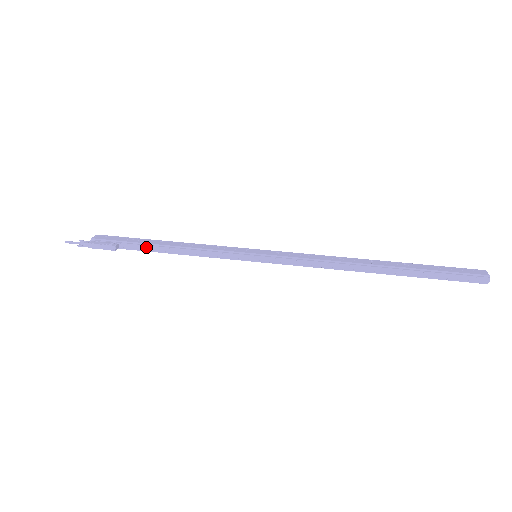
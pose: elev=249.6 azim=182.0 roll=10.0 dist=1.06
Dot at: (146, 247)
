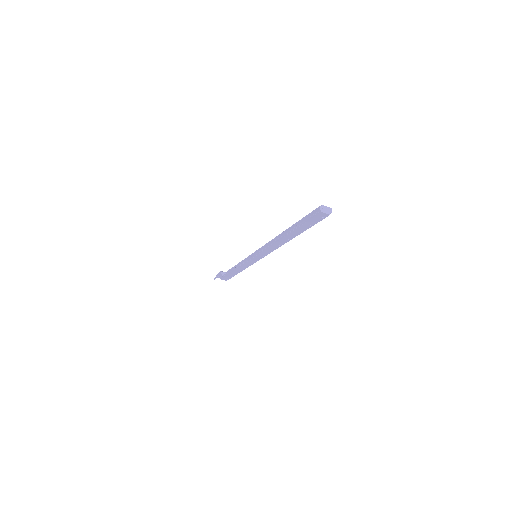
Dot at: (230, 270)
